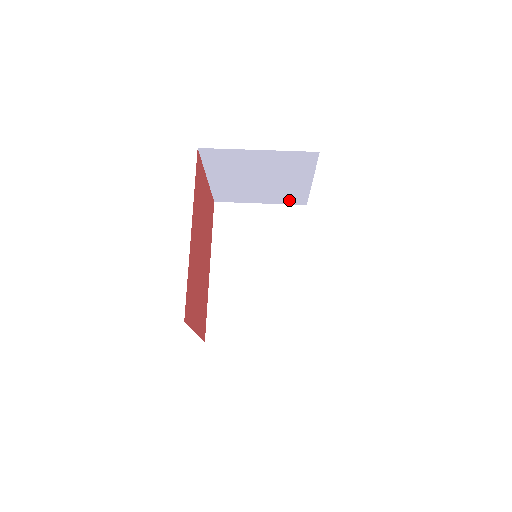
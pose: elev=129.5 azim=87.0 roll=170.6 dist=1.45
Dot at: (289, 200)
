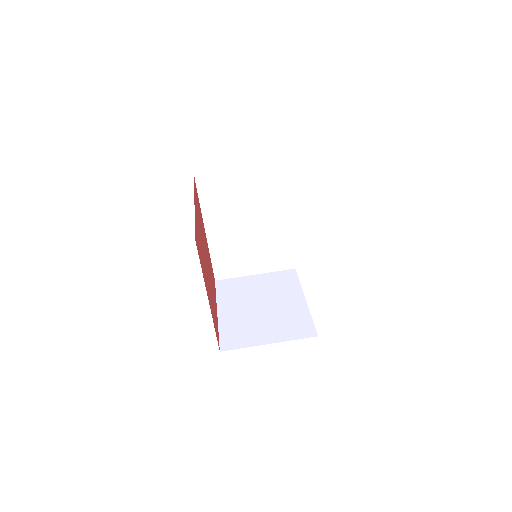
Dot at: occluded
